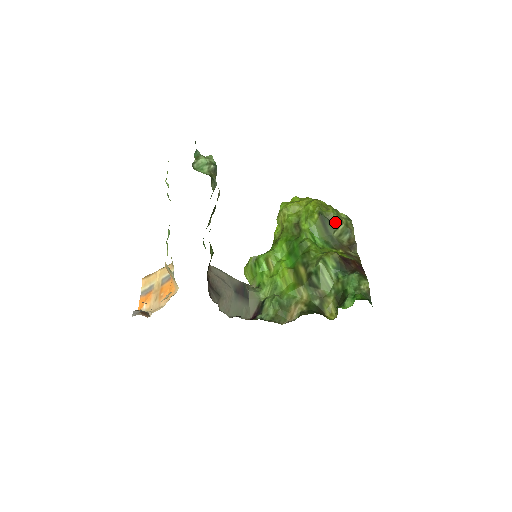
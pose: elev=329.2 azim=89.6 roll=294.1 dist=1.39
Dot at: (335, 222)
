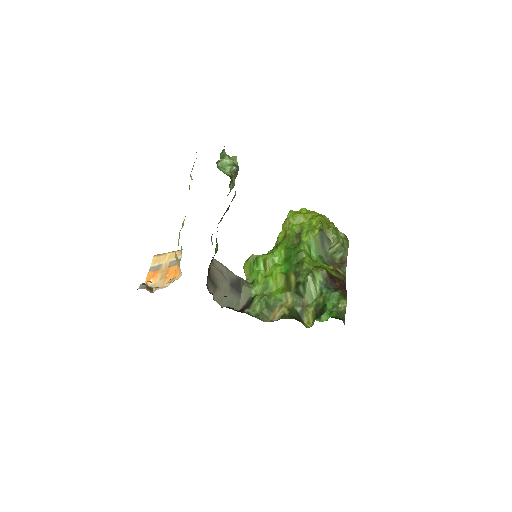
Dot at: (332, 240)
